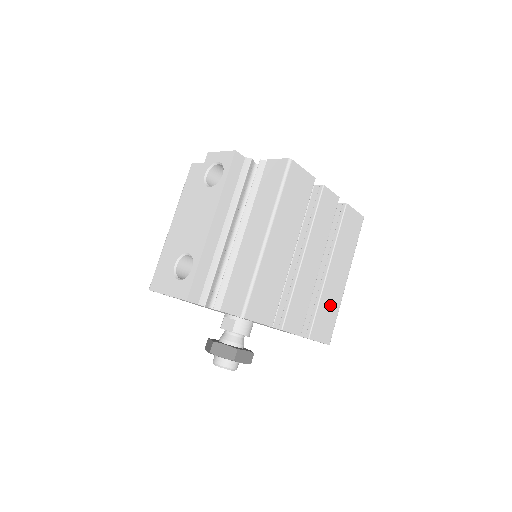
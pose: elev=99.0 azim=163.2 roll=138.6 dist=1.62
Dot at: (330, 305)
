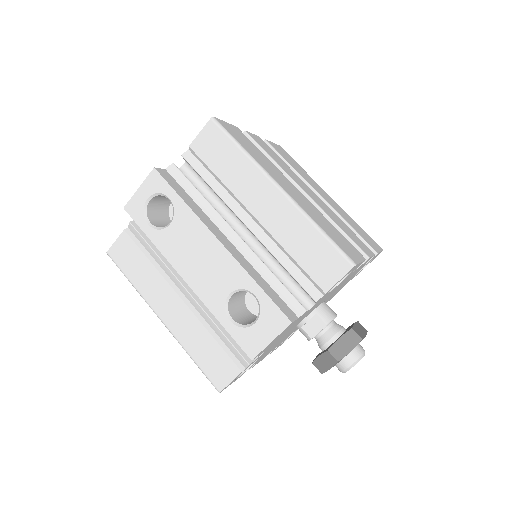
Dot at: (350, 220)
